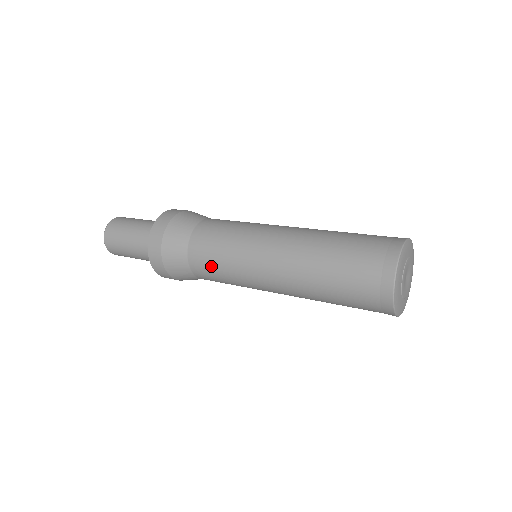
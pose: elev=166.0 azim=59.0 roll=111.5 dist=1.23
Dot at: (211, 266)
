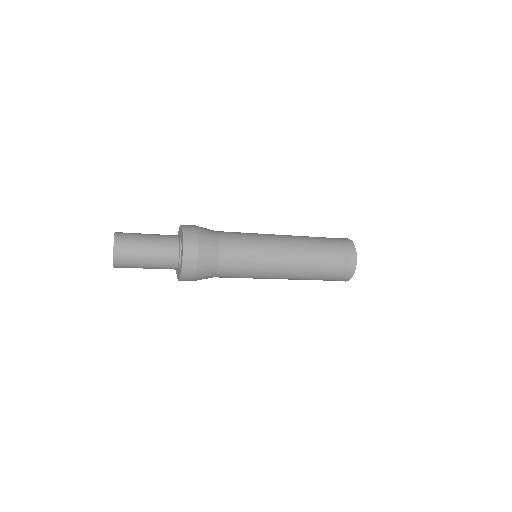
Dot at: (236, 275)
